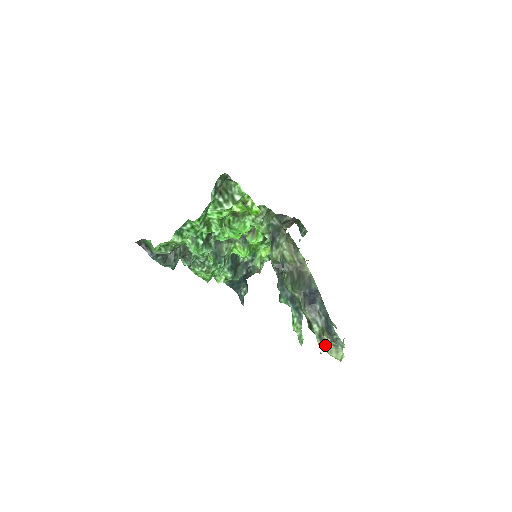
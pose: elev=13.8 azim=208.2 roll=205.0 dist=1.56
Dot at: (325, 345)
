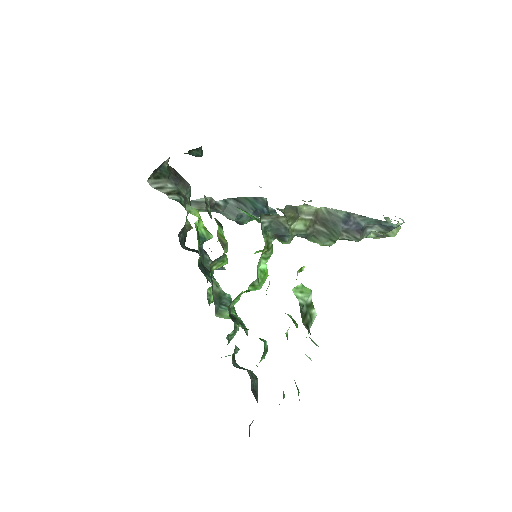
Dot at: (387, 236)
